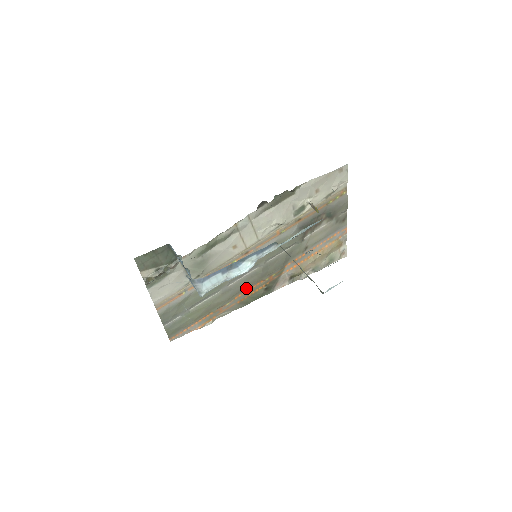
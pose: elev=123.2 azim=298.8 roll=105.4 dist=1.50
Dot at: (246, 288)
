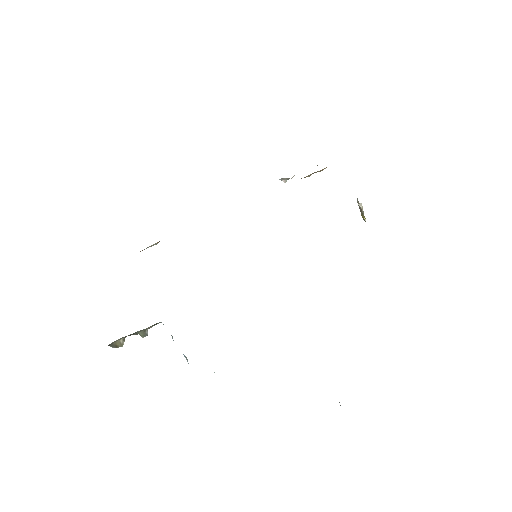
Dot at: occluded
